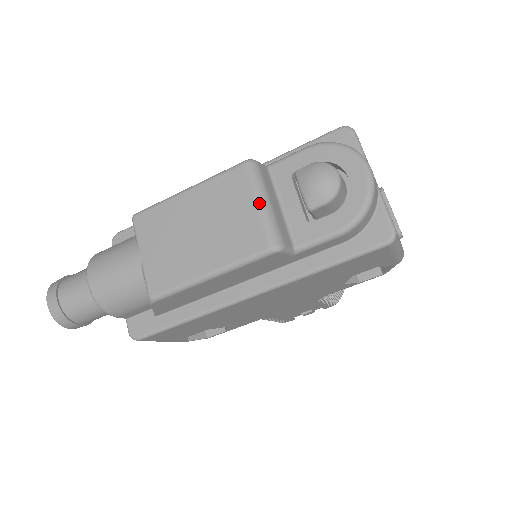
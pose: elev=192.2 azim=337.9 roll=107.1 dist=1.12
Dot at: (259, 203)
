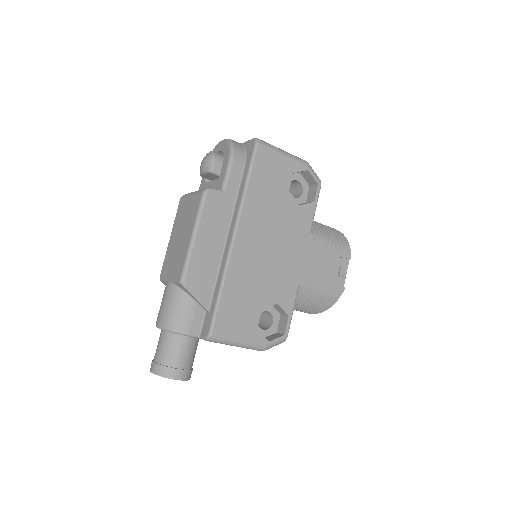
Dot at: (191, 194)
